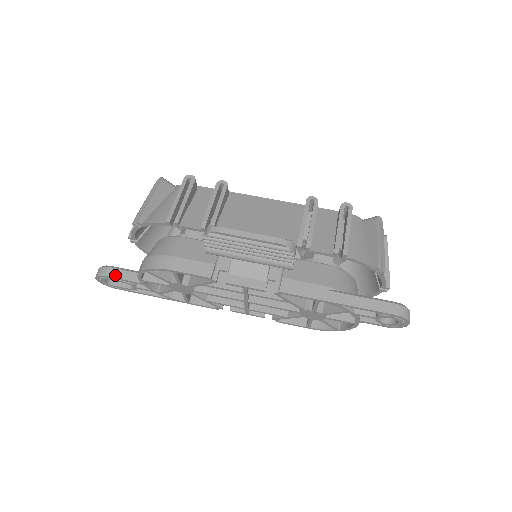
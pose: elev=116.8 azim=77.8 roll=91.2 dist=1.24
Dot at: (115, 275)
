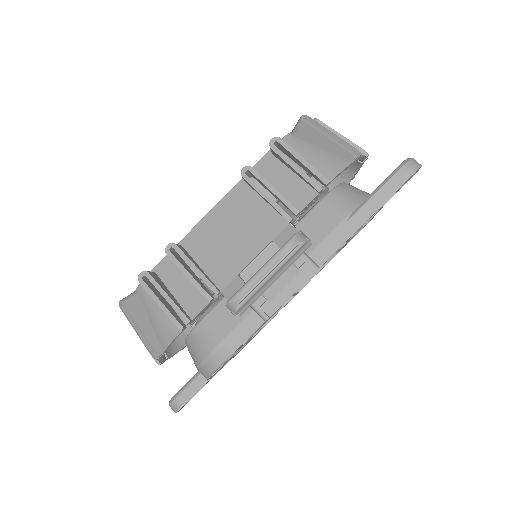
Dot at: (188, 397)
